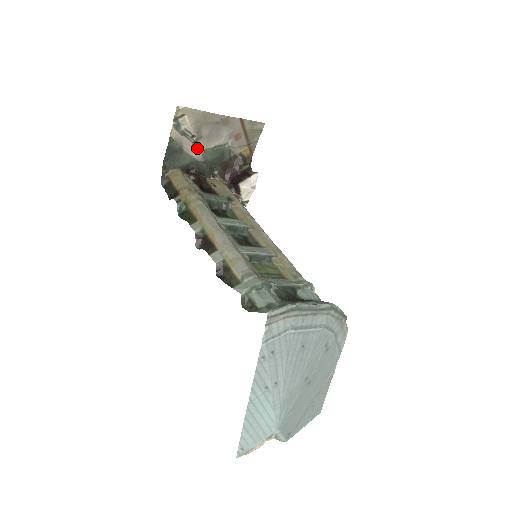
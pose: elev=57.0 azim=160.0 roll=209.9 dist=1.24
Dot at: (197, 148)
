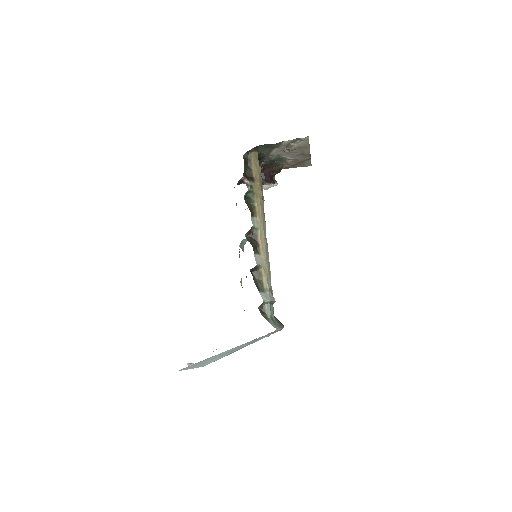
Dot at: (279, 152)
